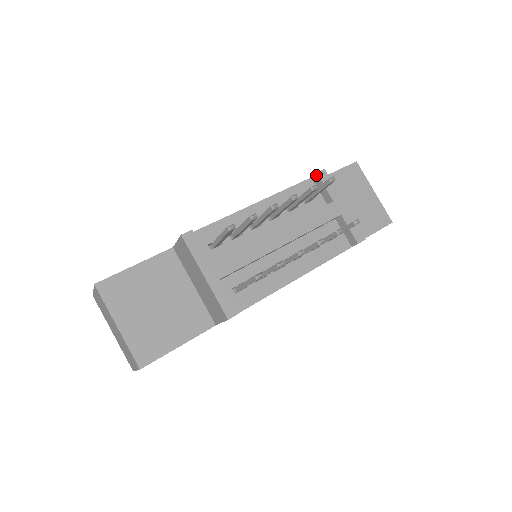
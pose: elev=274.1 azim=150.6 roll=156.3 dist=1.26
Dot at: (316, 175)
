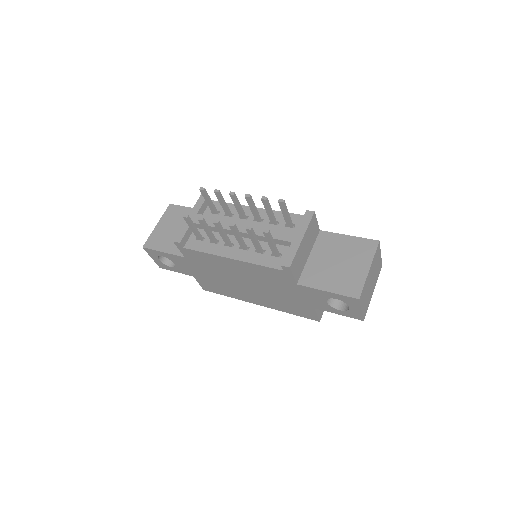
Dot at: (306, 212)
